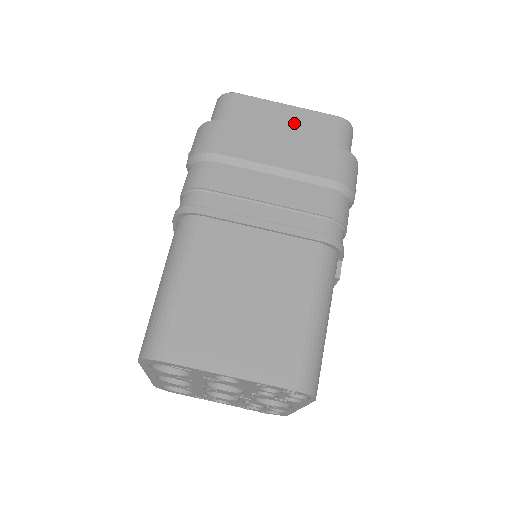
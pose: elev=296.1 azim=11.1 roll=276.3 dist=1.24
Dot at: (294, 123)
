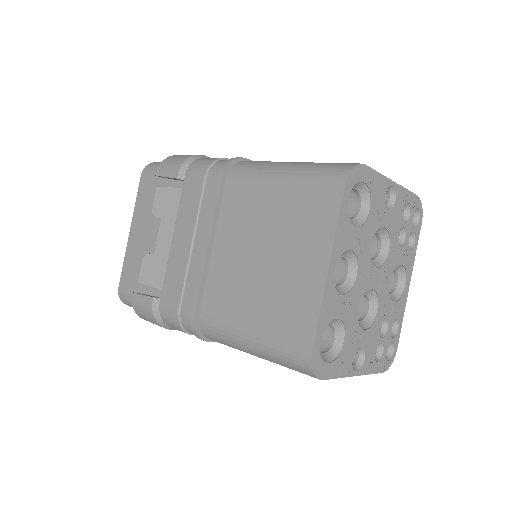
Dot at: occluded
